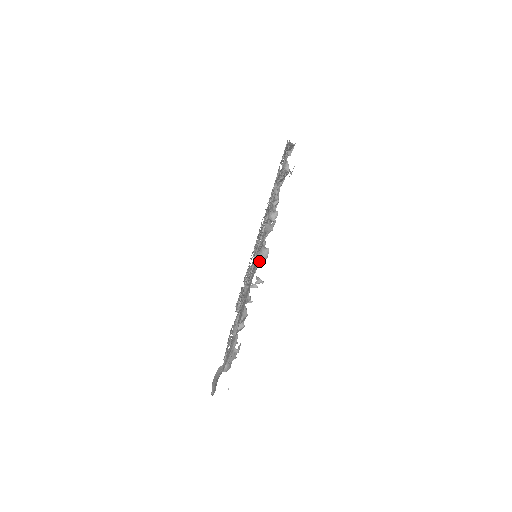
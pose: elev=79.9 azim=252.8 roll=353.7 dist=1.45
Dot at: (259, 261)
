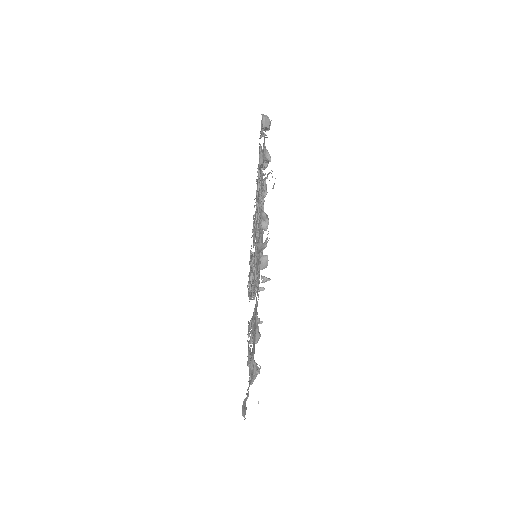
Dot at: occluded
